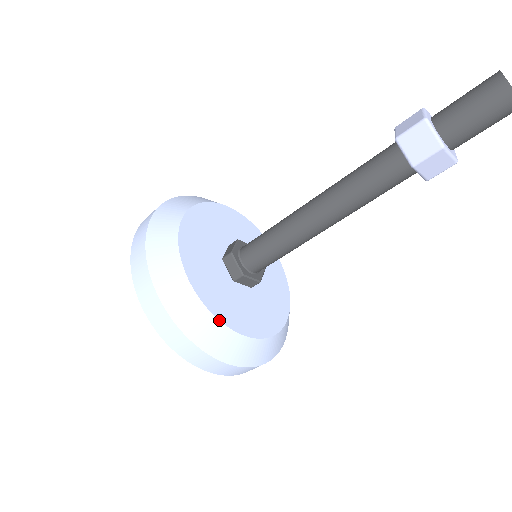
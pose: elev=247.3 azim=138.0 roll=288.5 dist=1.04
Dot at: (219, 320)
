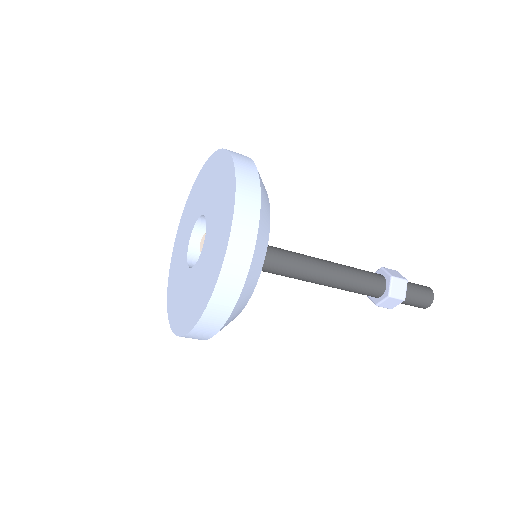
Dot at: occluded
